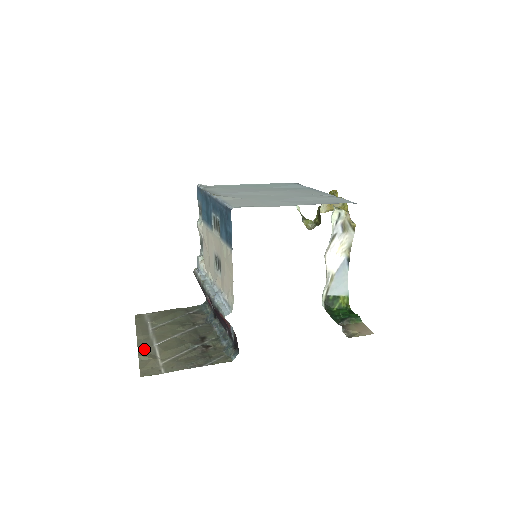
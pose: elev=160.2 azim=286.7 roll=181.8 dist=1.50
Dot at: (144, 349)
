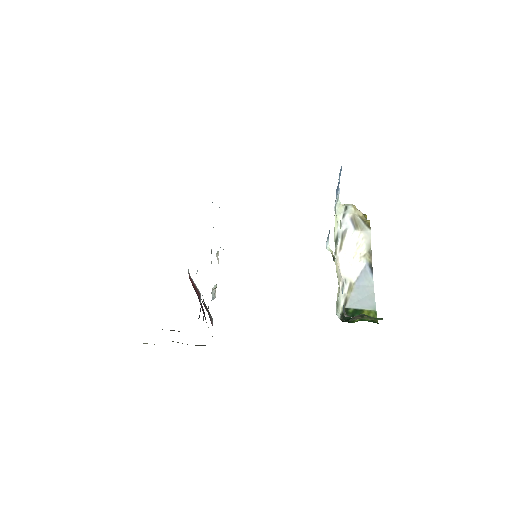
Dot at: occluded
